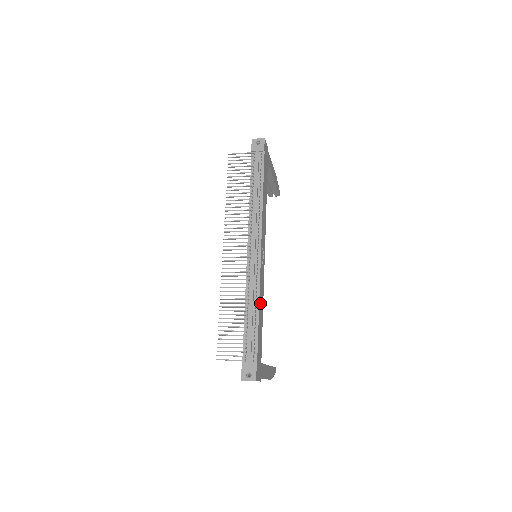
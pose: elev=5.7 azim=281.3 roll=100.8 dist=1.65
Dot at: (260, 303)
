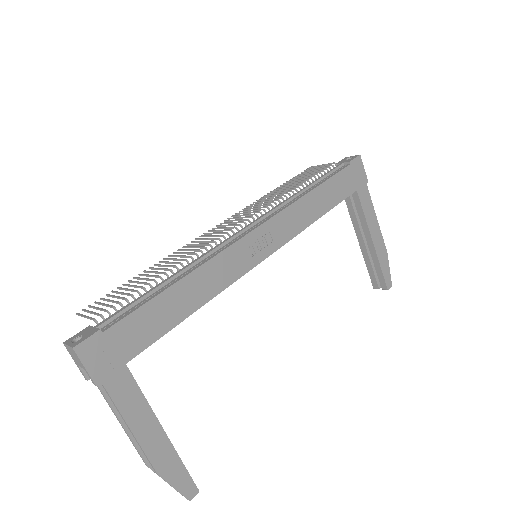
Dot at: (196, 281)
